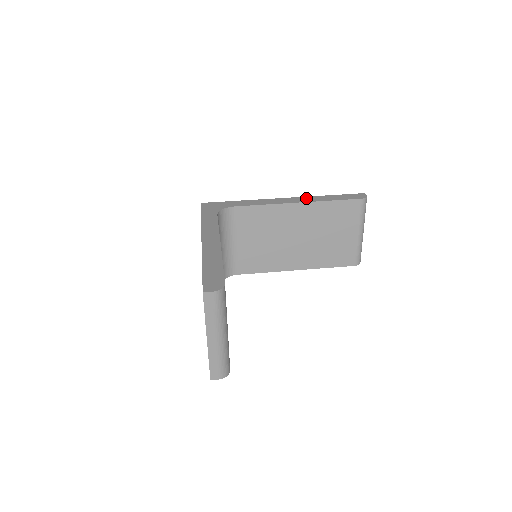
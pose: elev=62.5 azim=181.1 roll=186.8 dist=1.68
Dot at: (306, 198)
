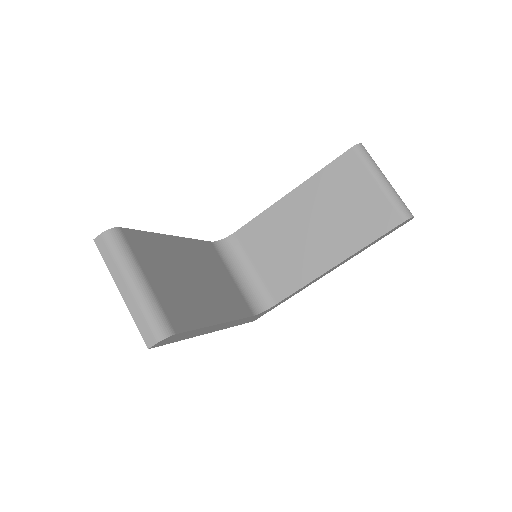
Dot at: occluded
